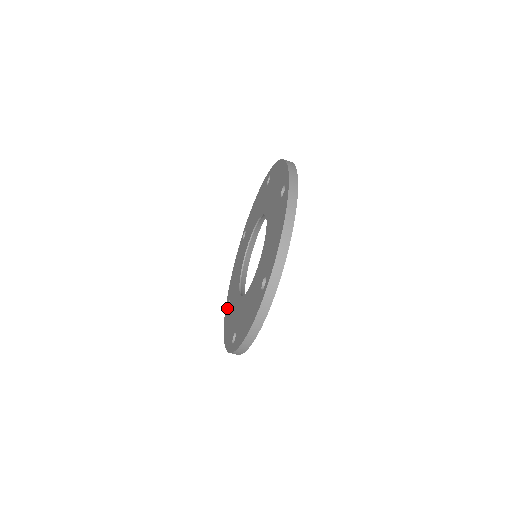
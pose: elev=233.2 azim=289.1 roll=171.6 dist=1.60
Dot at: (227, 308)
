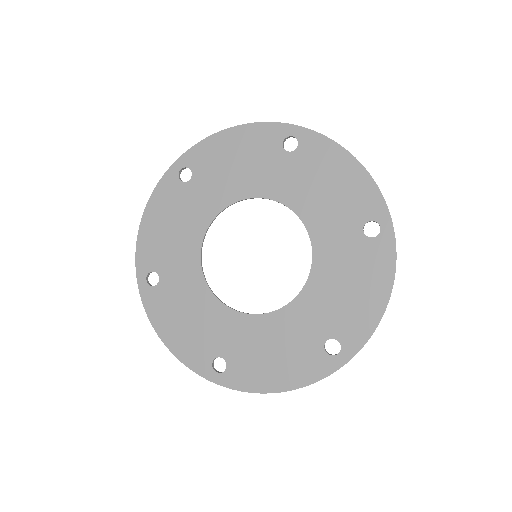
Dot at: (180, 172)
